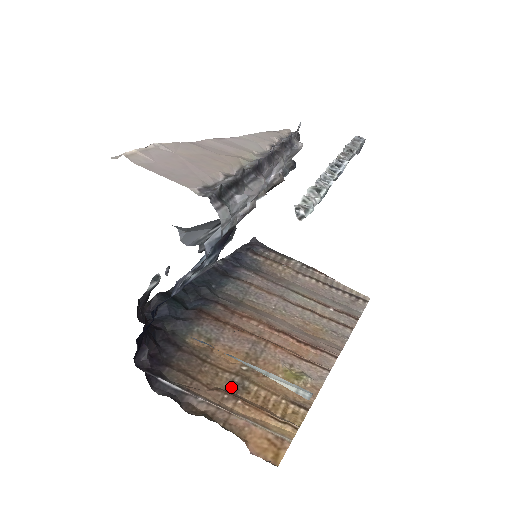
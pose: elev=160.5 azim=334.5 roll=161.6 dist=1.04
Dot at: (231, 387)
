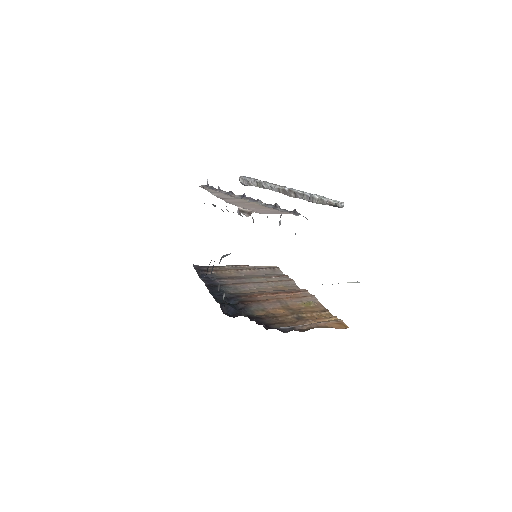
Dot at: (298, 319)
